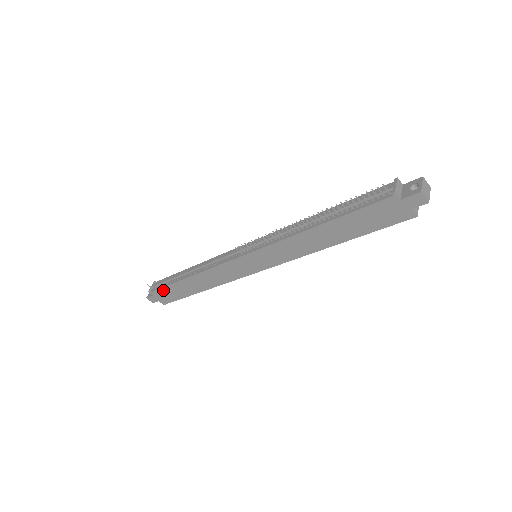
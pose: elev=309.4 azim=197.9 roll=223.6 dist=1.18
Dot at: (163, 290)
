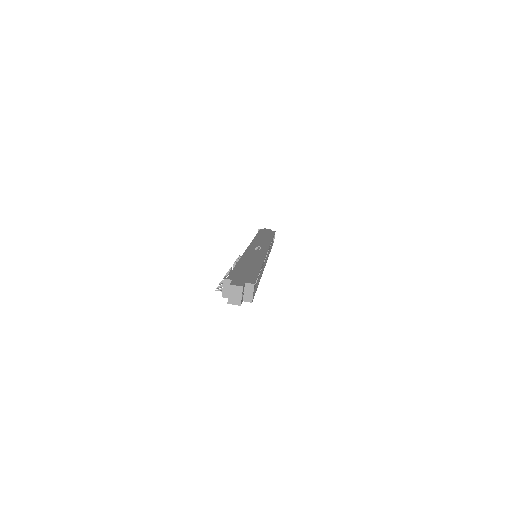
Dot at: occluded
